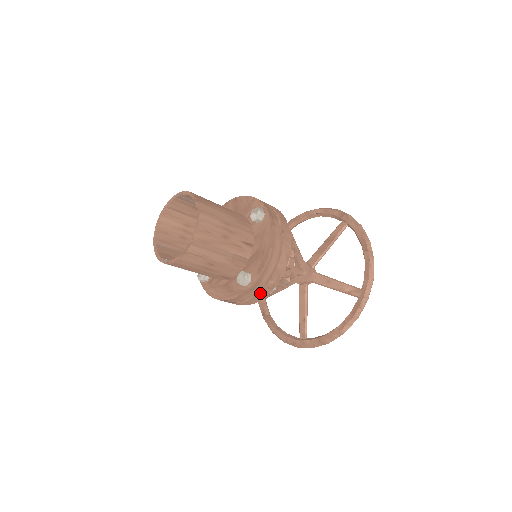
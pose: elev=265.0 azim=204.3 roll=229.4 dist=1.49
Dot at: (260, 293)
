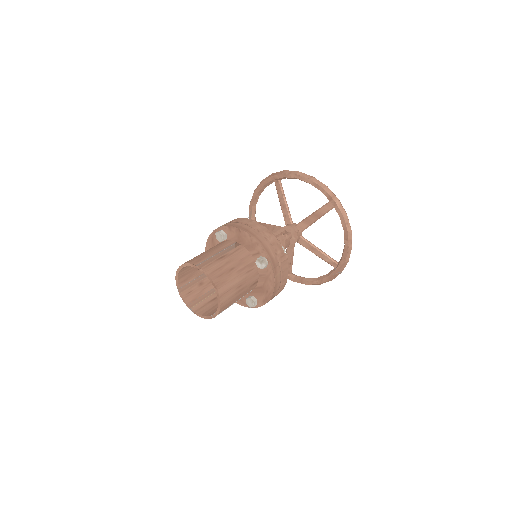
Dot at: occluded
